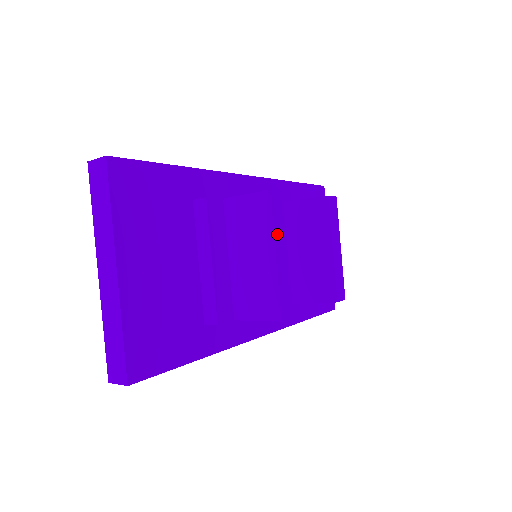
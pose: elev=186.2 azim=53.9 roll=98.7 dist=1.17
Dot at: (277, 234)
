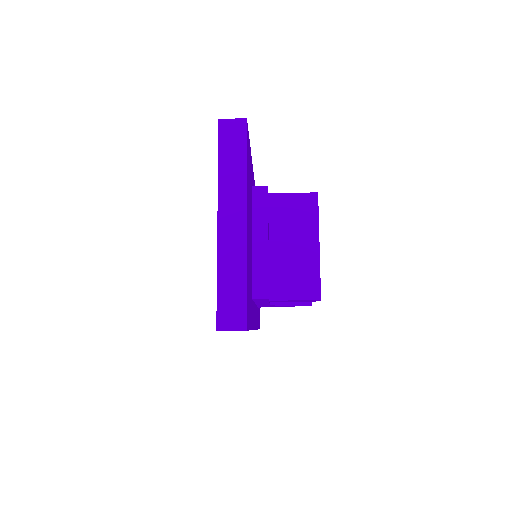
Dot at: (318, 229)
